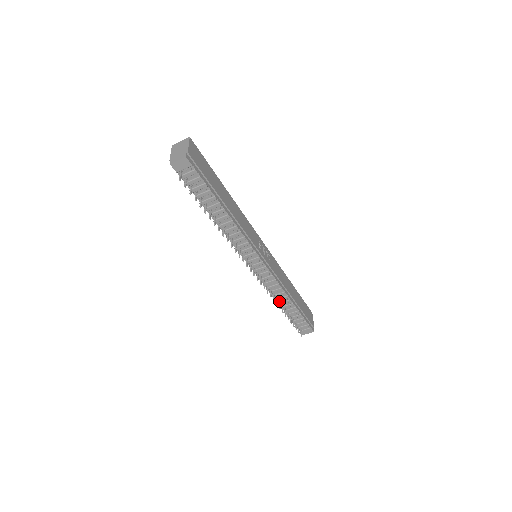
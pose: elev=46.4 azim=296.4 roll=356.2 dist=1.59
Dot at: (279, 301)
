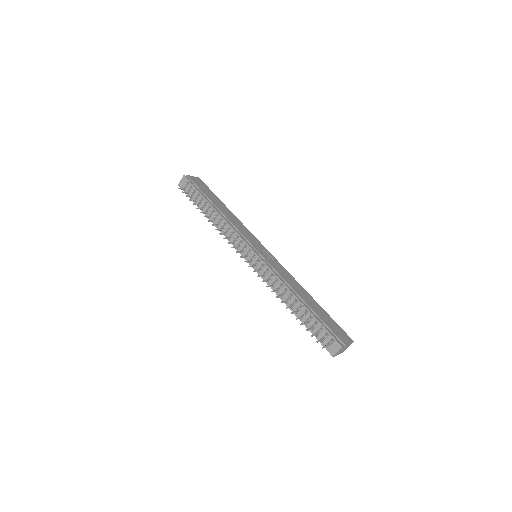
Dot at: (285, 301)
